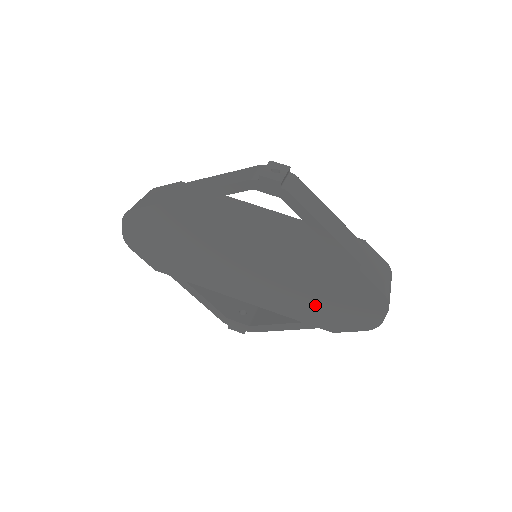
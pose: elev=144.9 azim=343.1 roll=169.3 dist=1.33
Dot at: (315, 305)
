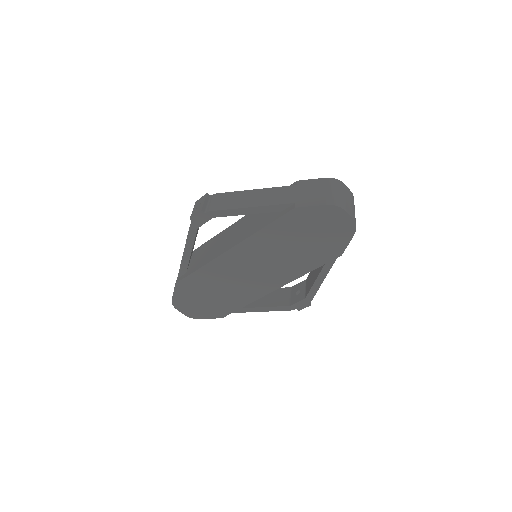
Dot at: (308, 251)
